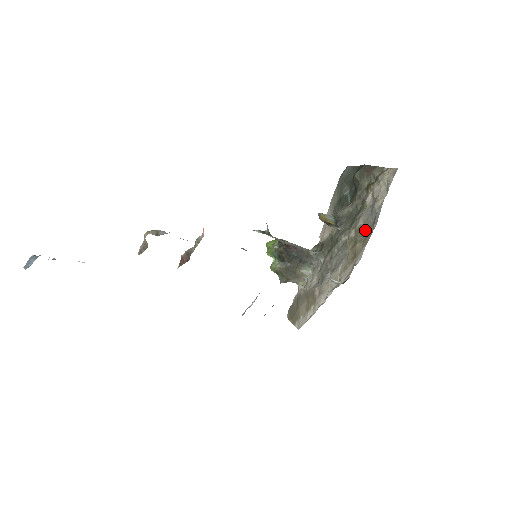
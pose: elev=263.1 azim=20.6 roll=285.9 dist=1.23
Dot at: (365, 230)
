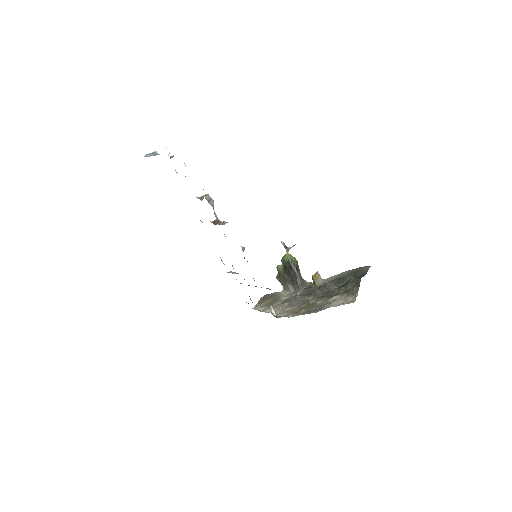
Dot at: (313, 308)
